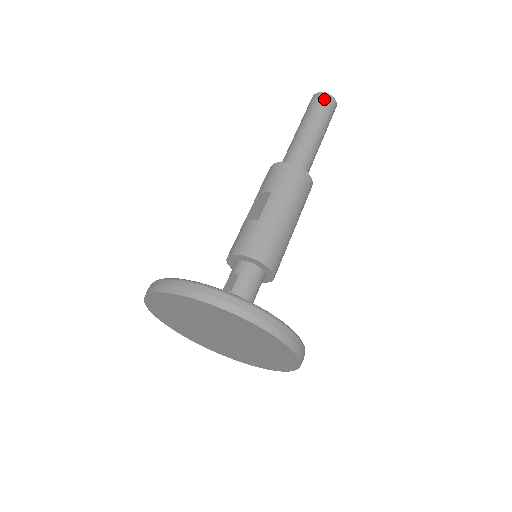
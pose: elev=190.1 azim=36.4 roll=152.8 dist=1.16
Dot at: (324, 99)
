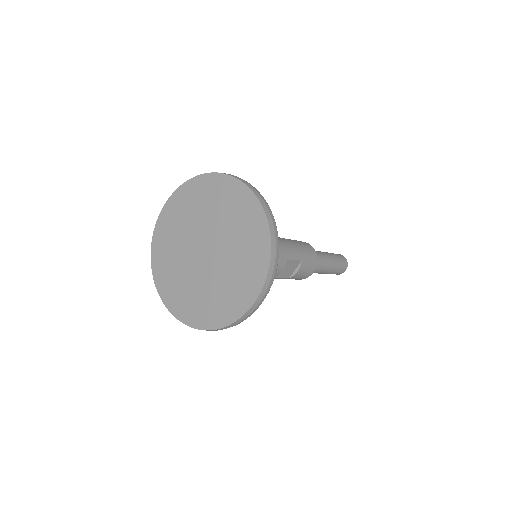
Dot at: occluded
